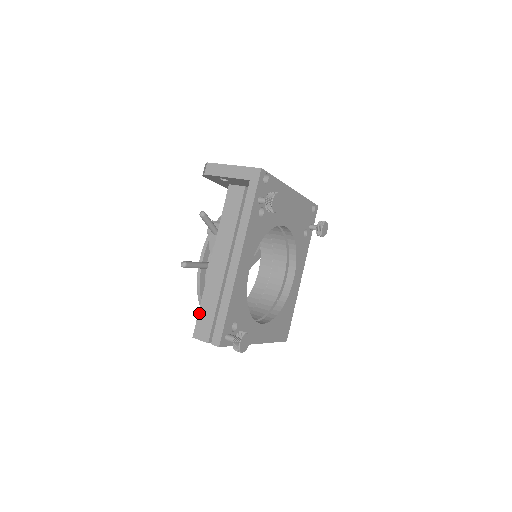
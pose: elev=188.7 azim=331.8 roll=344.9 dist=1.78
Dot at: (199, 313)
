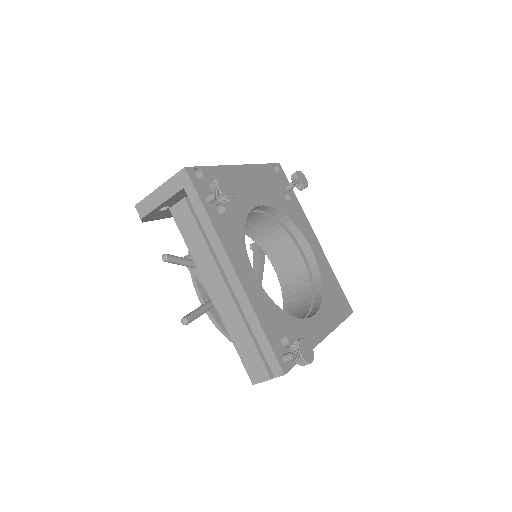
Dot at: (240, 356)
